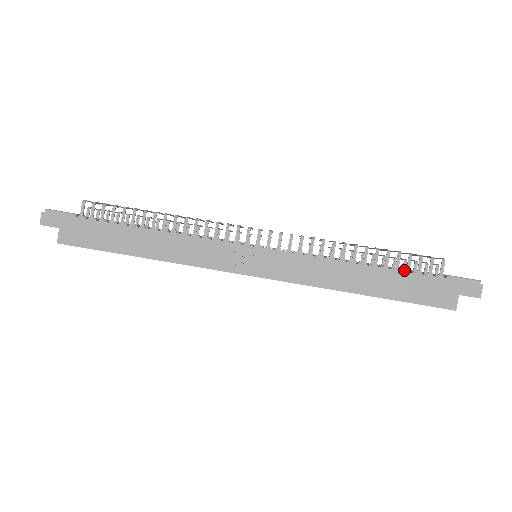
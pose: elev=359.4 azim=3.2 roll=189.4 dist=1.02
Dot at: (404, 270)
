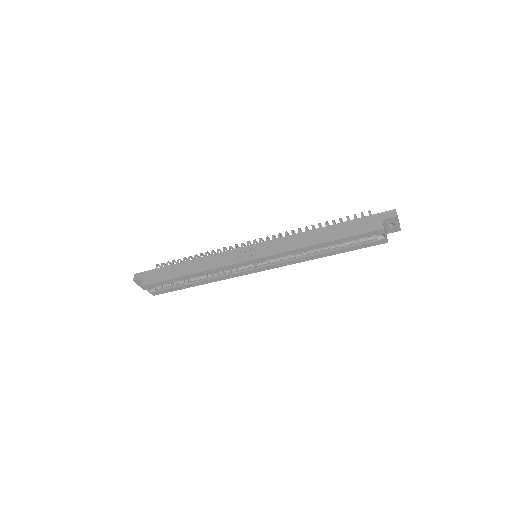
Dot at: occluded
